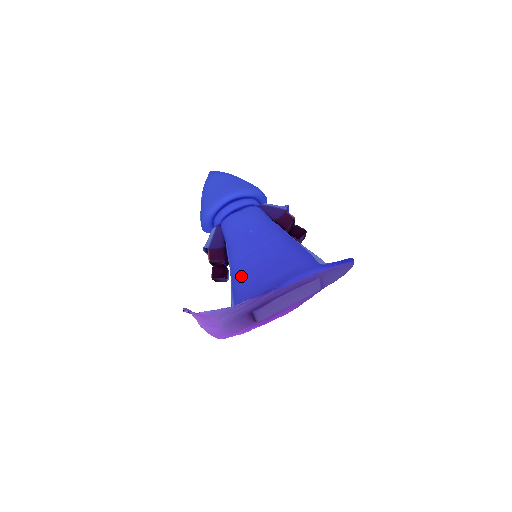
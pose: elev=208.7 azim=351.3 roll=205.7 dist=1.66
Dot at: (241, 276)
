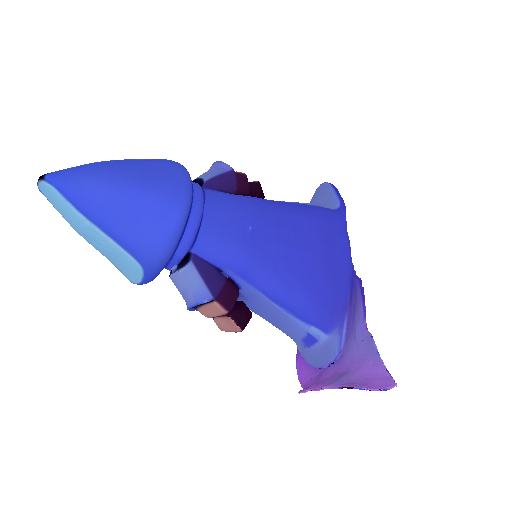
Dot at: (300, 292)
